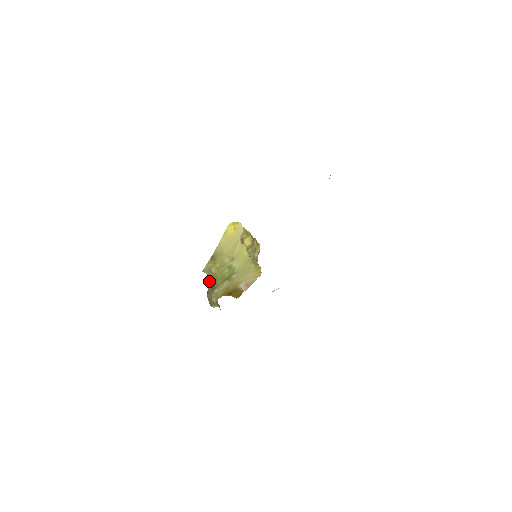
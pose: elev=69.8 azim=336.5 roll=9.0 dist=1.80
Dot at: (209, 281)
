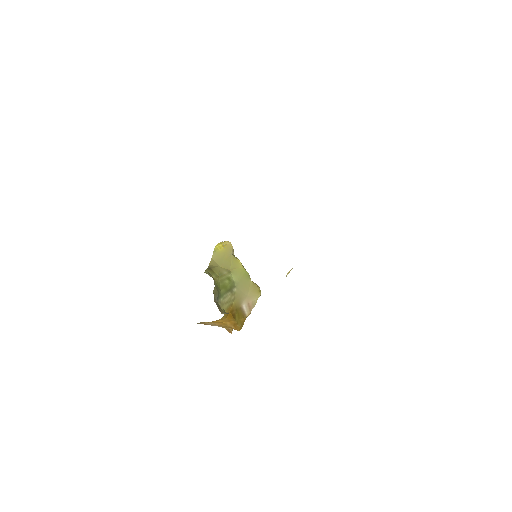
Dot at: (214, 281)
